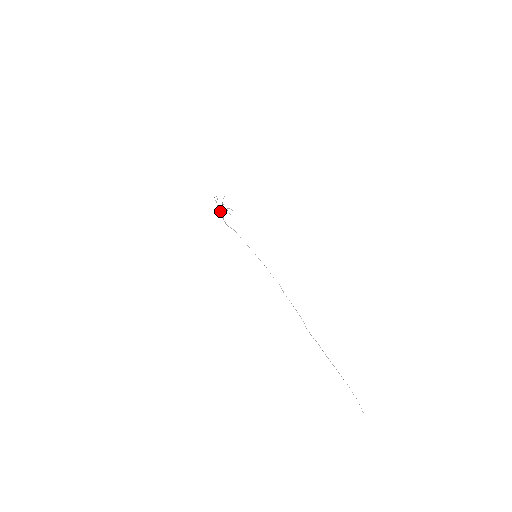
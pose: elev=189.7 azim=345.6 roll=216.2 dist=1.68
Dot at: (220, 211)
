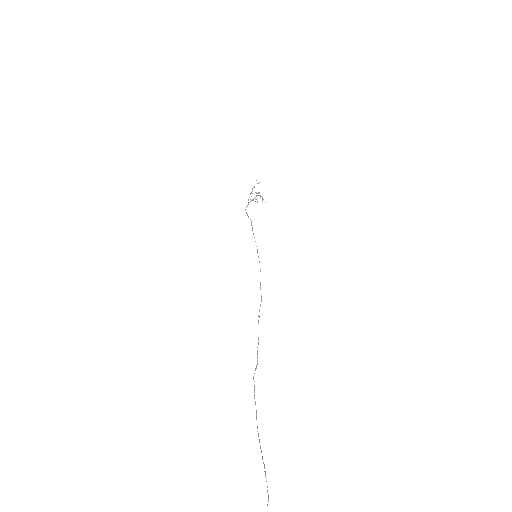
Dot at: (248, 200)
